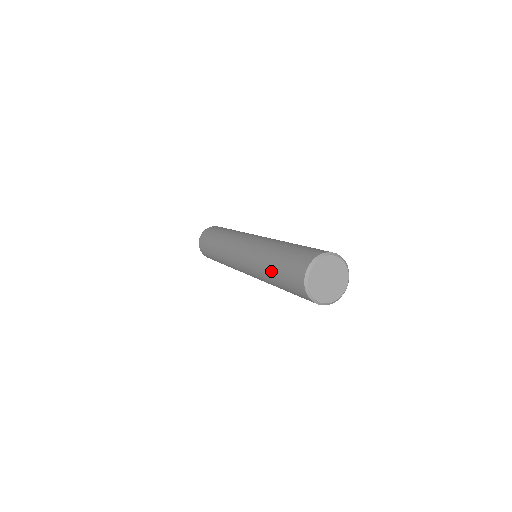
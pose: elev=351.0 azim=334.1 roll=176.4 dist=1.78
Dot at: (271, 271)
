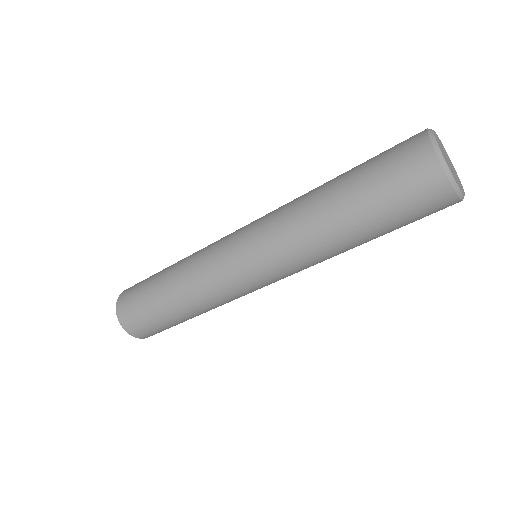
Dot at: (336, 179)
